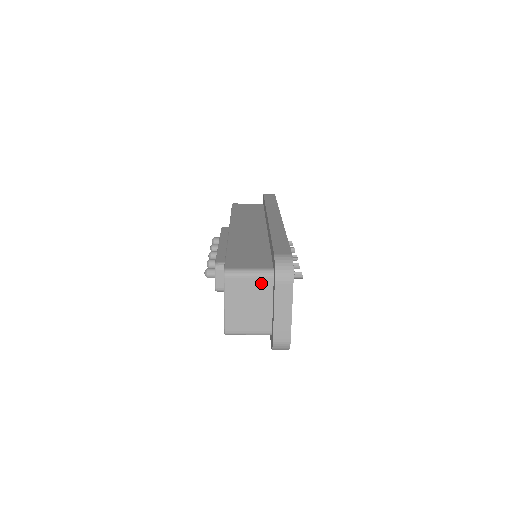
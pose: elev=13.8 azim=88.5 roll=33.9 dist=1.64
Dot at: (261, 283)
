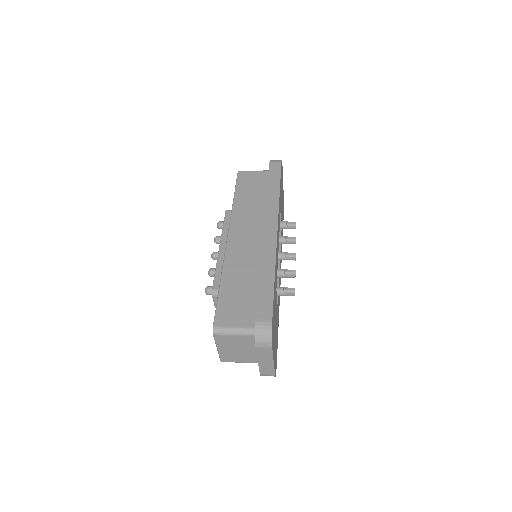
Dot at: (246, 339)
